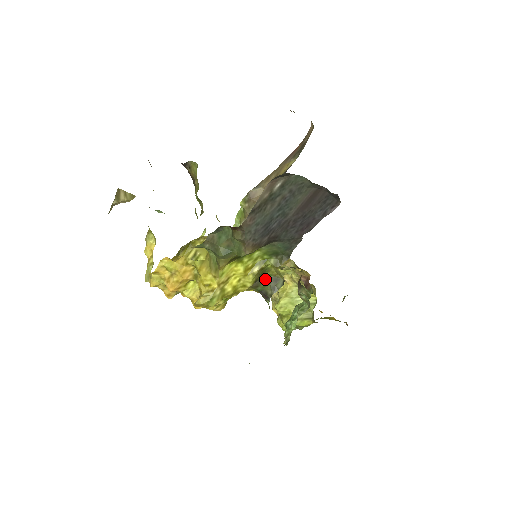
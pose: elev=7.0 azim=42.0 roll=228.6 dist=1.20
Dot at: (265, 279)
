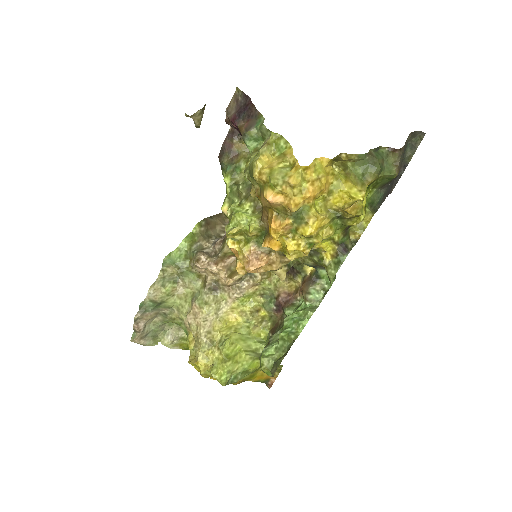
Dot at: (349, 232)
